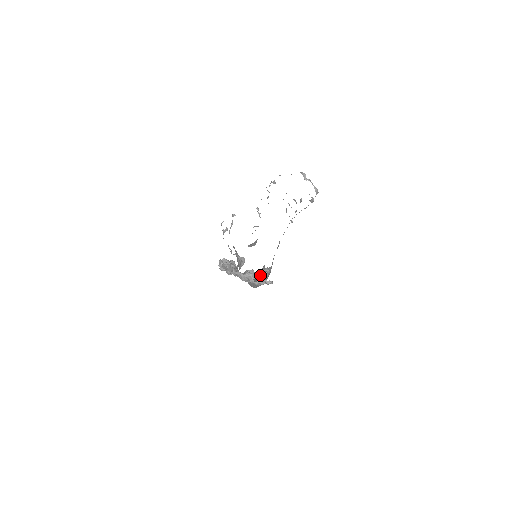
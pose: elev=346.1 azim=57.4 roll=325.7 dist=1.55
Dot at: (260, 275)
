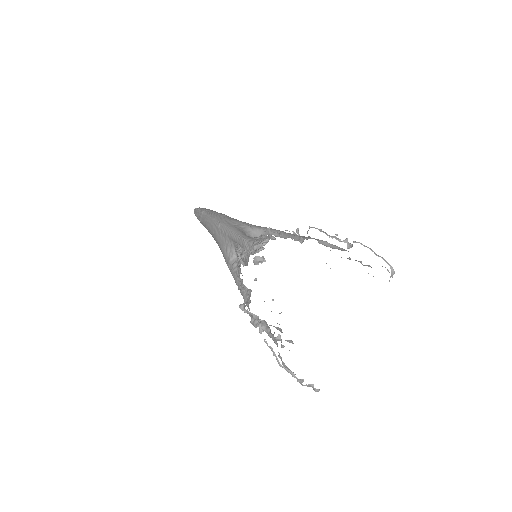
Dot at: occluded
